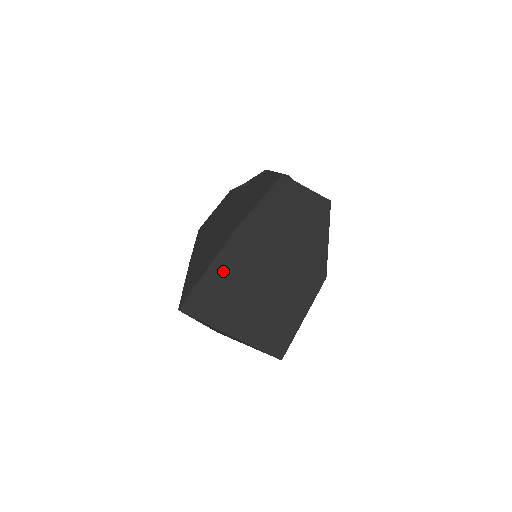
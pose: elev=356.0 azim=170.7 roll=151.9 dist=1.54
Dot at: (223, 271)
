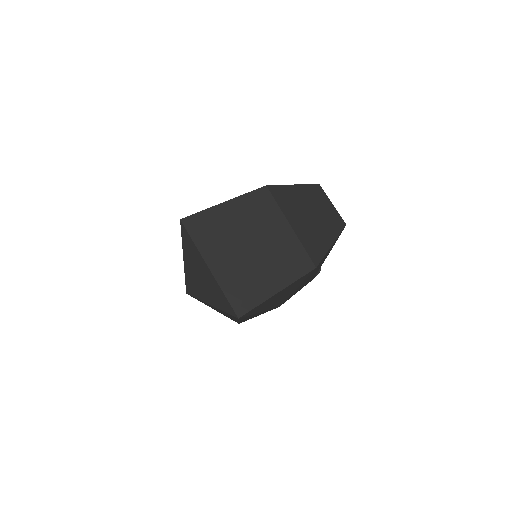
Dot at: (236, 211)
